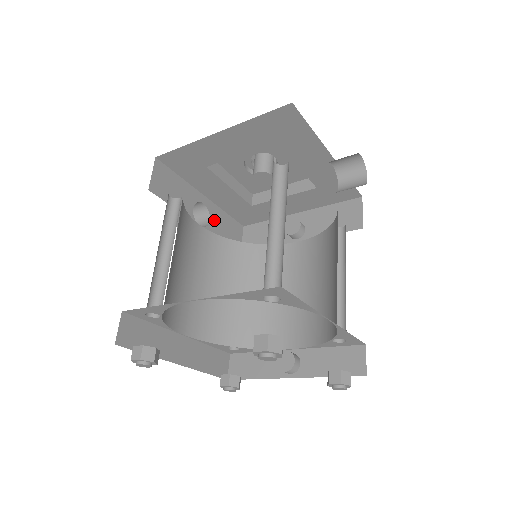
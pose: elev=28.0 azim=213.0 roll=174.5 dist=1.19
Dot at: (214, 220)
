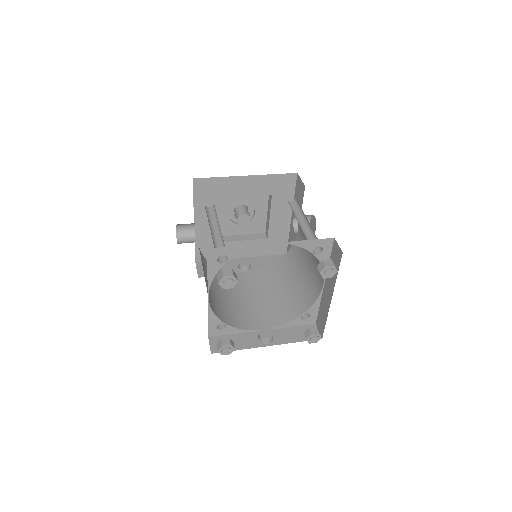
Dot at: occluded
